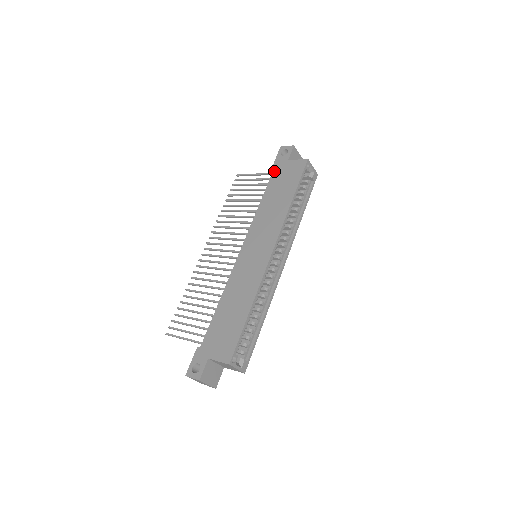
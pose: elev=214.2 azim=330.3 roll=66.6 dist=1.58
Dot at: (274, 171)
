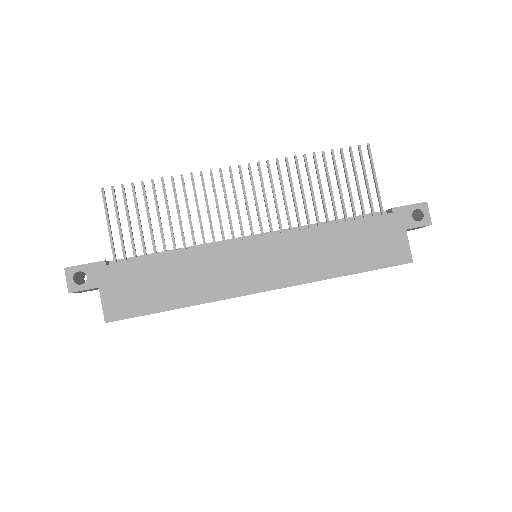
Dot at: (385, 217)
